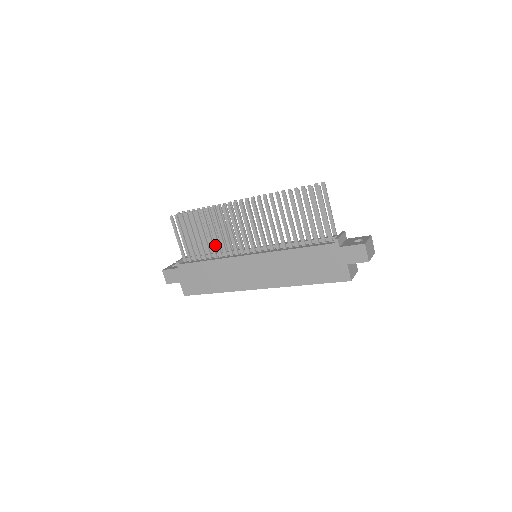
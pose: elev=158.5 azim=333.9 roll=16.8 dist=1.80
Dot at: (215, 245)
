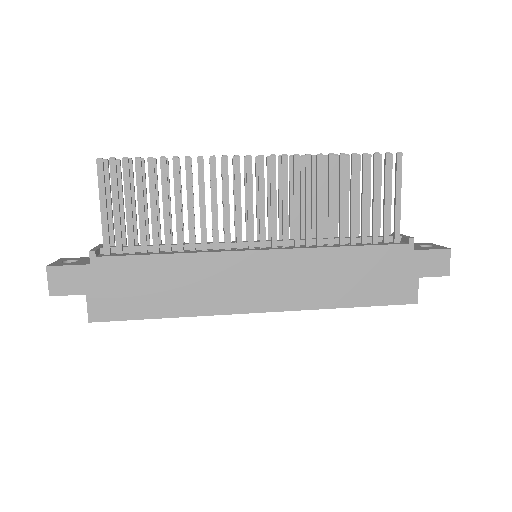
Dot at: occluded
